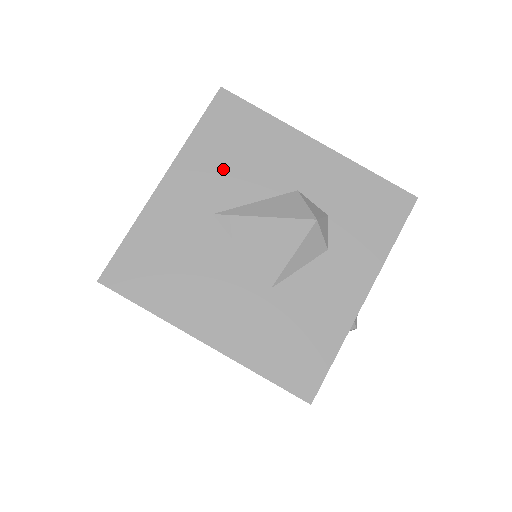
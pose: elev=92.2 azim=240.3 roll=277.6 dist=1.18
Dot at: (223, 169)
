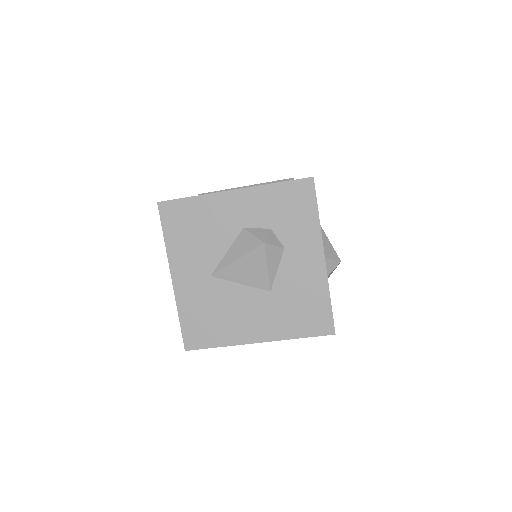
Dot at: (196, 248)
